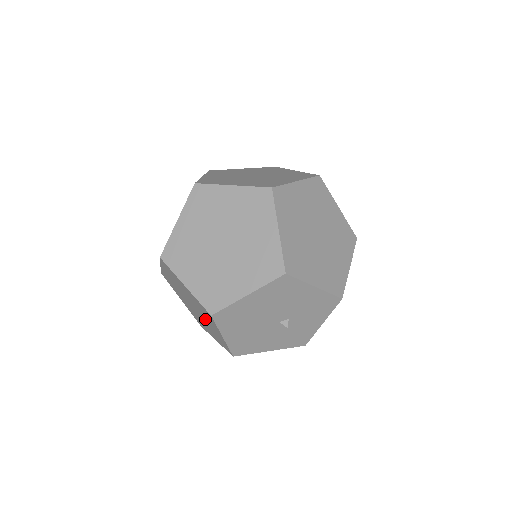
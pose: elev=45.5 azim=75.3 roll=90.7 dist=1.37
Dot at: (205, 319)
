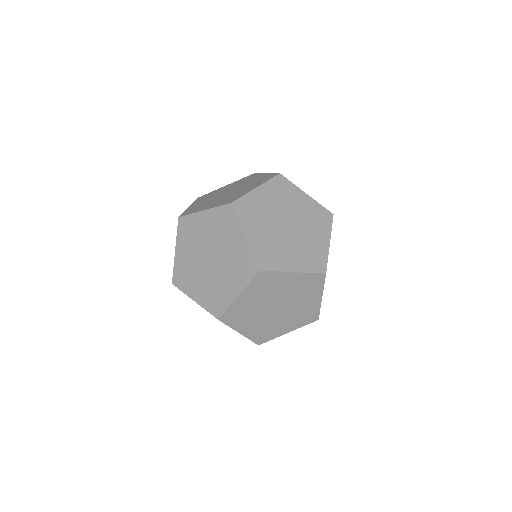
Dot at: occluded
